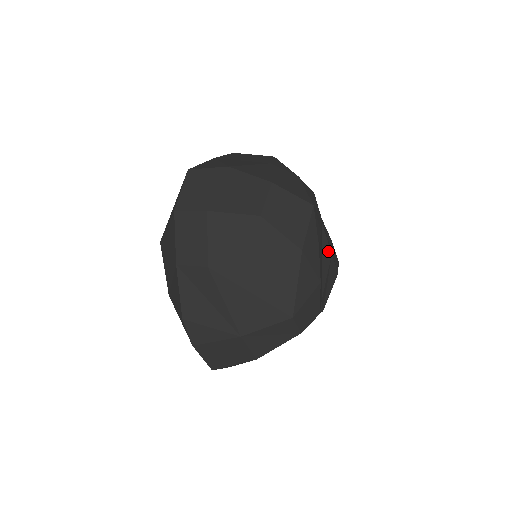
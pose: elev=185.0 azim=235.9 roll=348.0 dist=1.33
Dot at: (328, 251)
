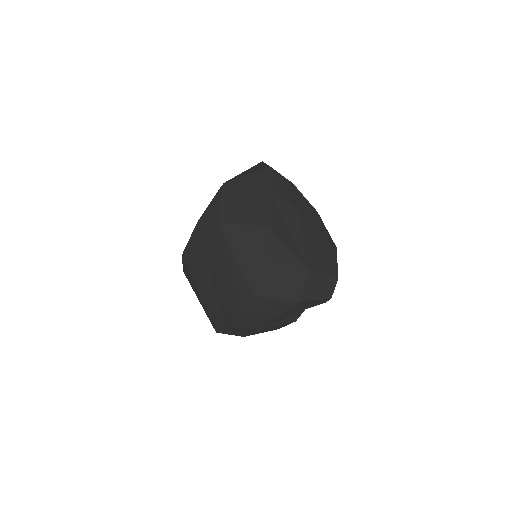
Dot at: occluded
